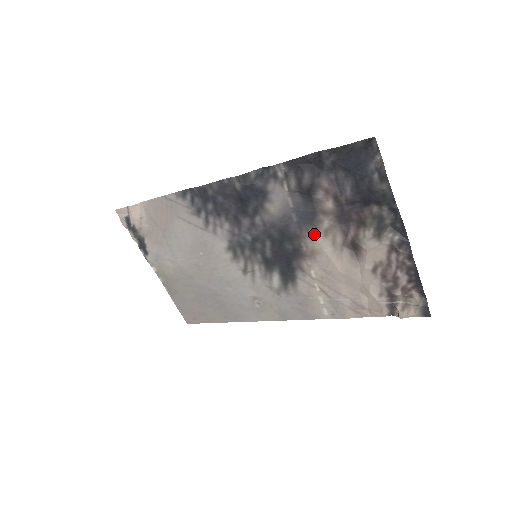
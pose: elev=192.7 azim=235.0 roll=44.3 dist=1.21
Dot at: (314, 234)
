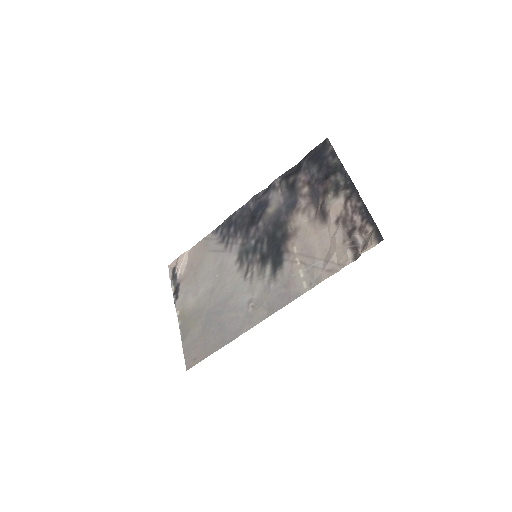
Dot at: (296, 215)
